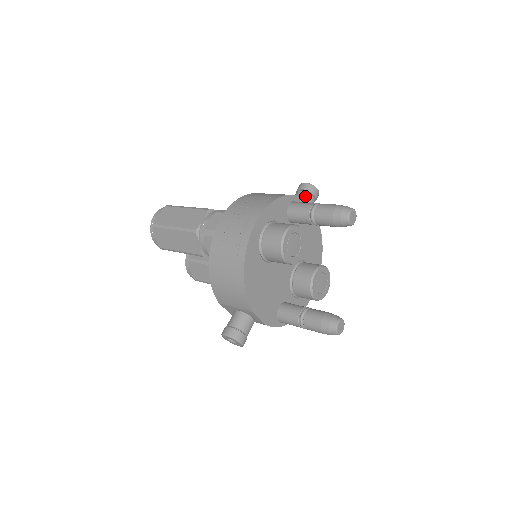
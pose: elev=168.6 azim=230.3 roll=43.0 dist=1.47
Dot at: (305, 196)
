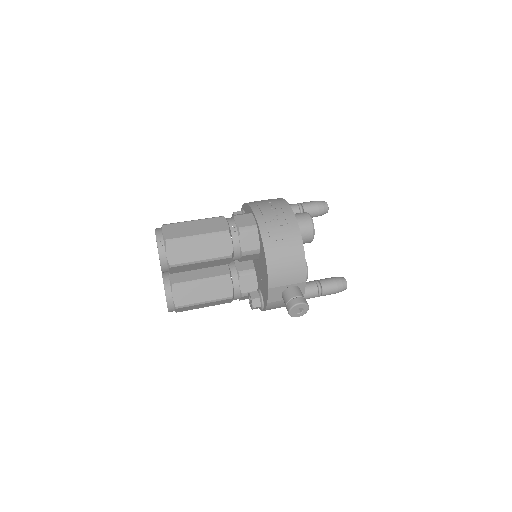
Dot at: occluded
